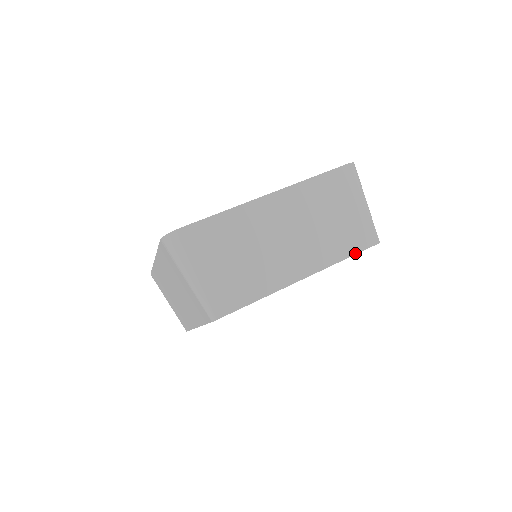
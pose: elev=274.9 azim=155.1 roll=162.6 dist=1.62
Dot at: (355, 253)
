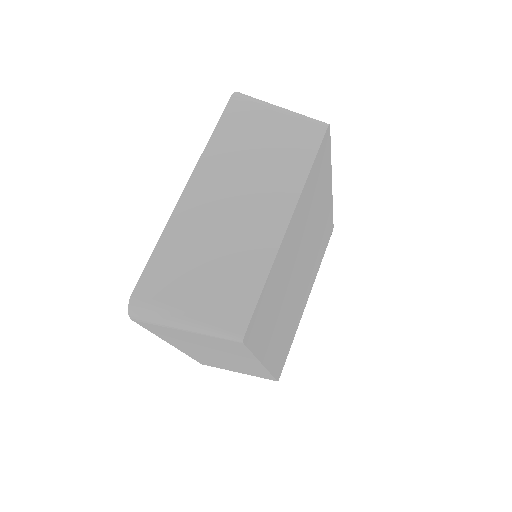
Dot at: (315, 154)
